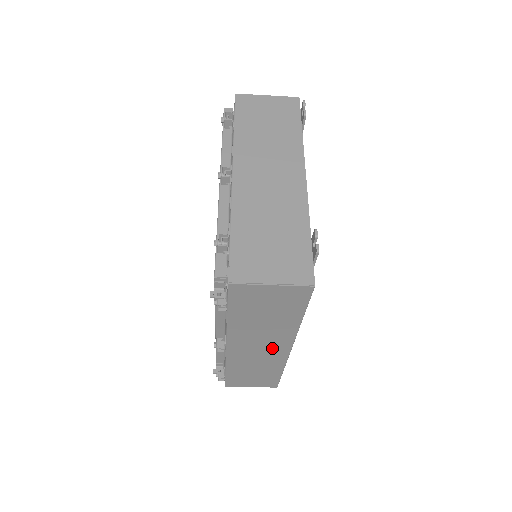
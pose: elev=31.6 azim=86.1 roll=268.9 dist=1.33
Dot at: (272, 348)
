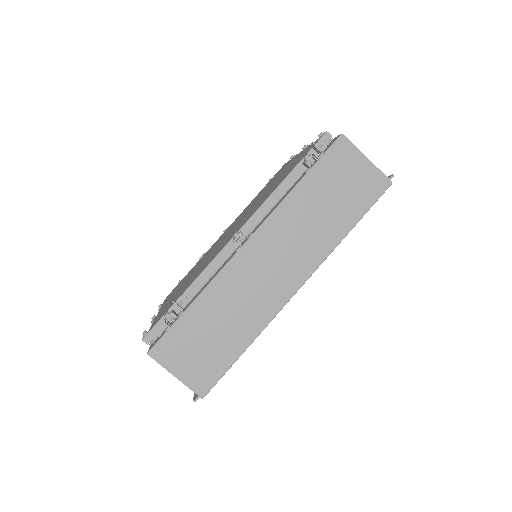
Dot at: (284, 274)
